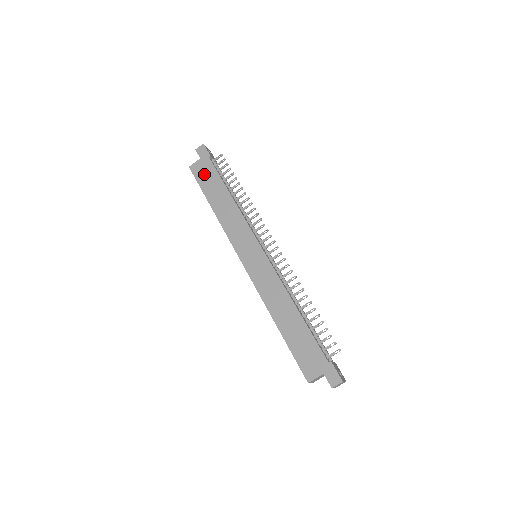
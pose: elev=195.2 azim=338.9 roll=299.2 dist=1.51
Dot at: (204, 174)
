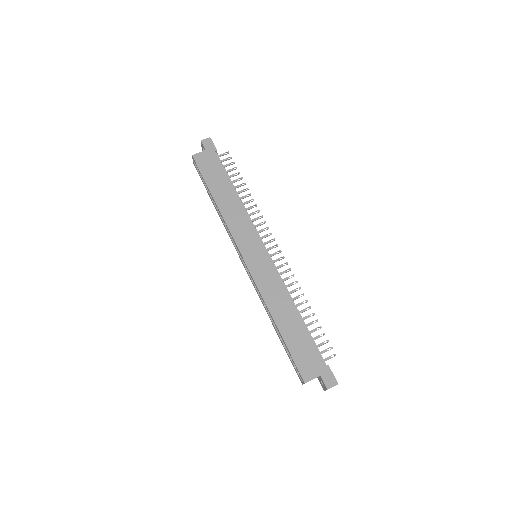
Dot at: (209, 166)
